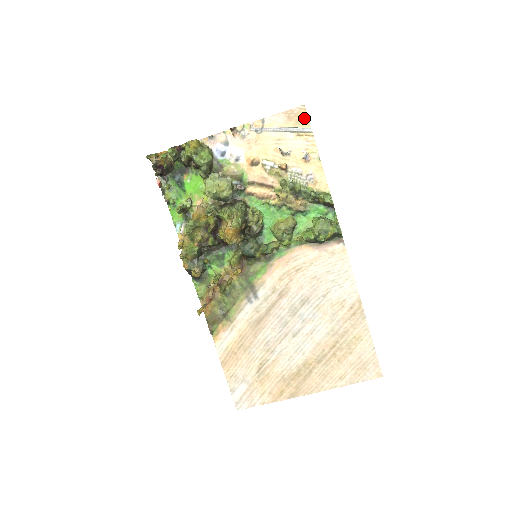
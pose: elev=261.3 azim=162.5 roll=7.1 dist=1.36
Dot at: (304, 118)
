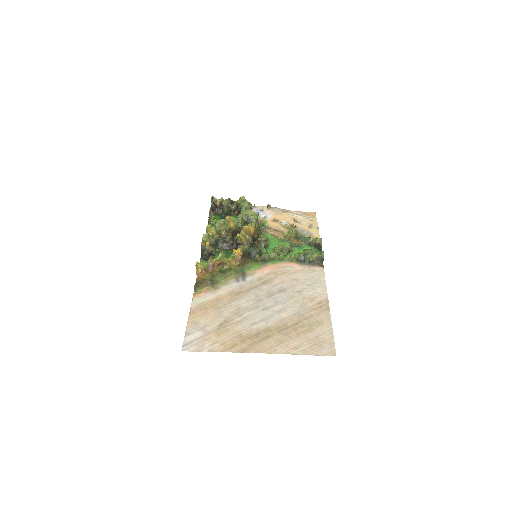
Dot at: (313, 216)
